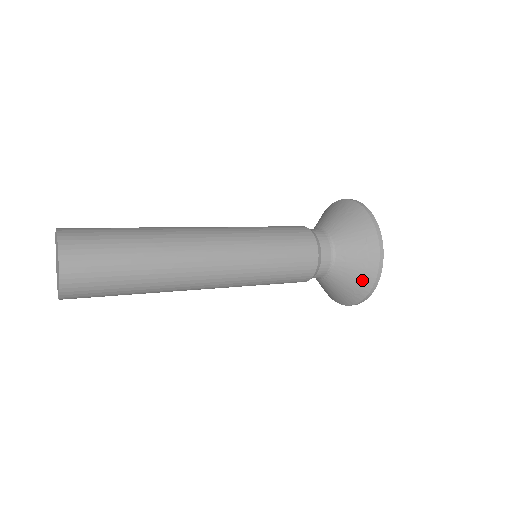
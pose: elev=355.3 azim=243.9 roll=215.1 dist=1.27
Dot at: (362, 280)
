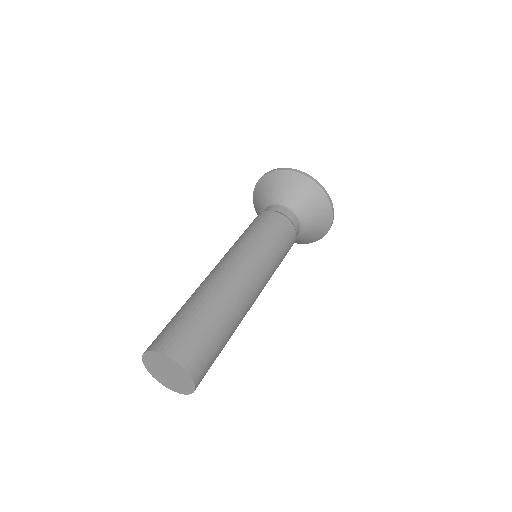
Dot at: (318, 235)
